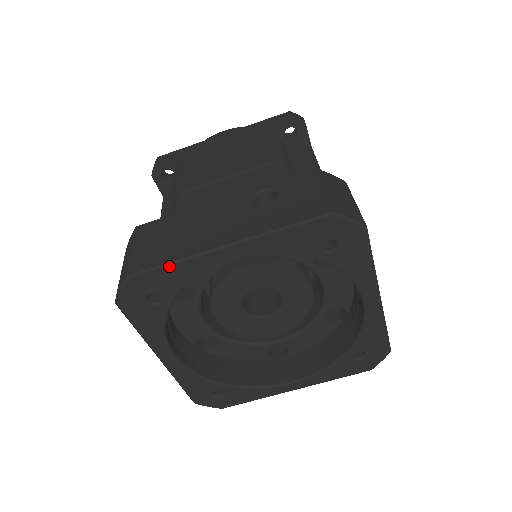
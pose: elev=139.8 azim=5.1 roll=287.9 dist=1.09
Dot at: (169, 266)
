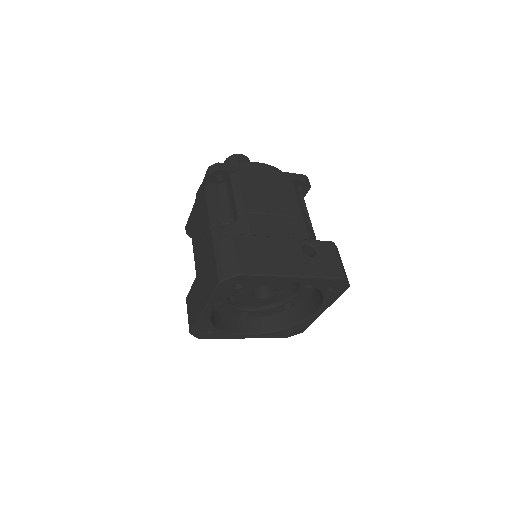
Dot at: (264, 276)
